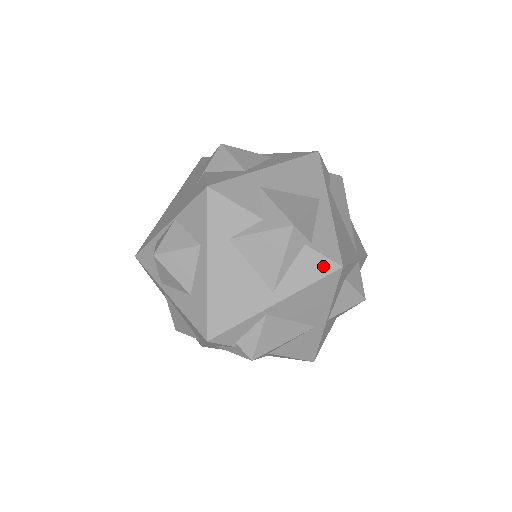
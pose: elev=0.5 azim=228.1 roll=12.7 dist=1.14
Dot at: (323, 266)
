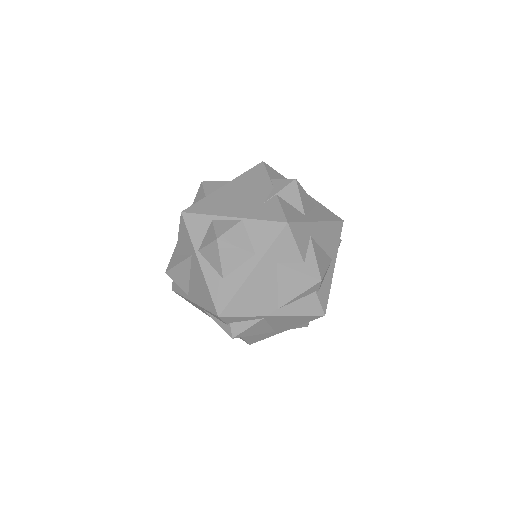
Dot at: (316, 309)
